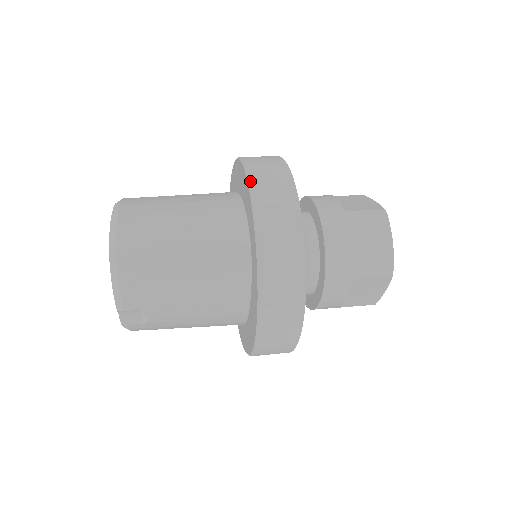
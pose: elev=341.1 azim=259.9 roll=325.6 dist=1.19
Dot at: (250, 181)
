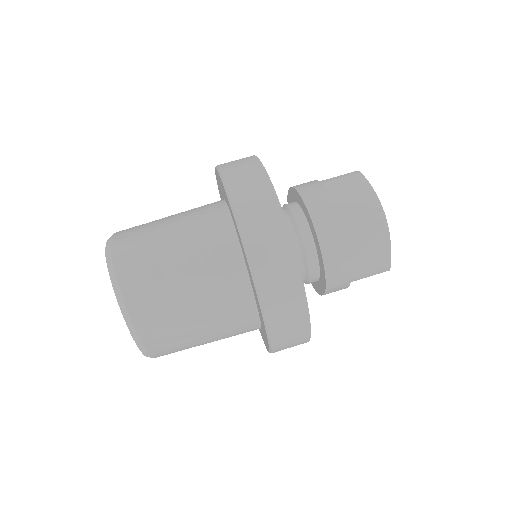
Dot at: (271, 344)
